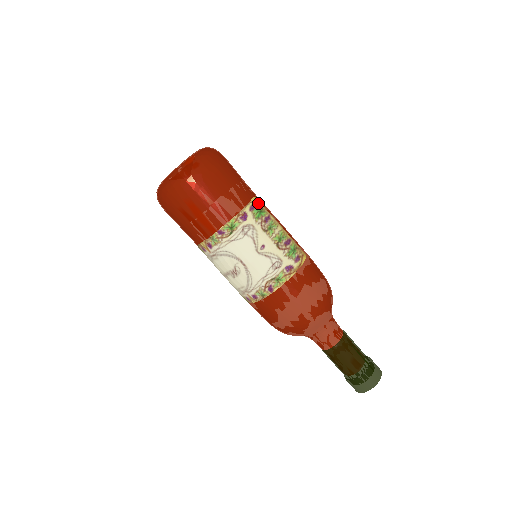
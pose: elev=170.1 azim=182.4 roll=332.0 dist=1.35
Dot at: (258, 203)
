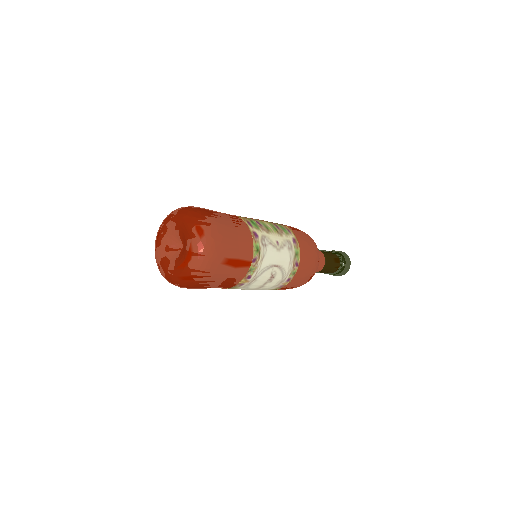
Dot at: (244, 218)
